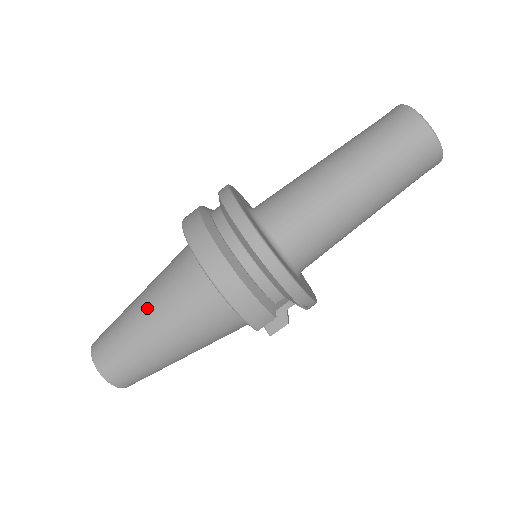
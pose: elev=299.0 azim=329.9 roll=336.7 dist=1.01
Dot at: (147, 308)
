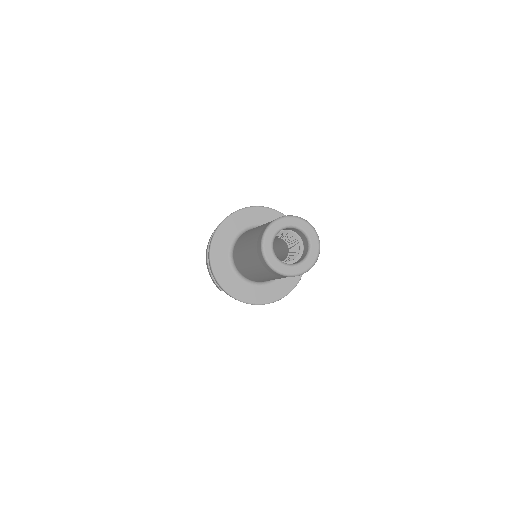
Dot at: occluded
